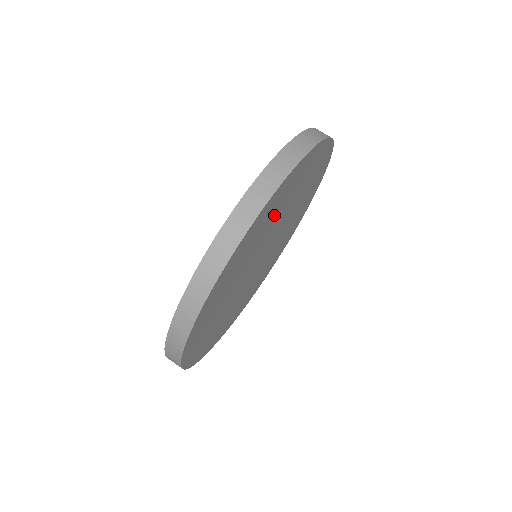
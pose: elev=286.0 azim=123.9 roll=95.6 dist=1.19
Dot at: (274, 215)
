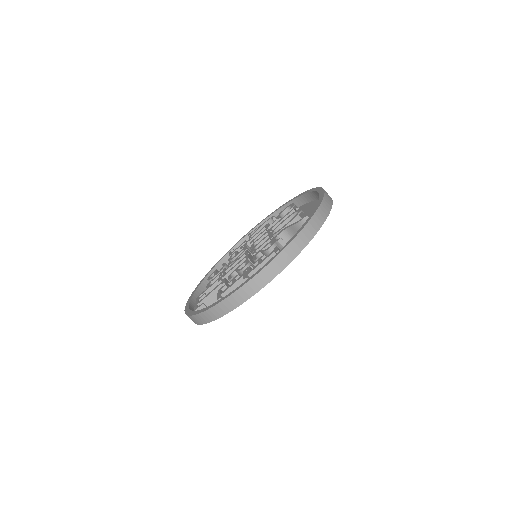
Dot at: occluded
